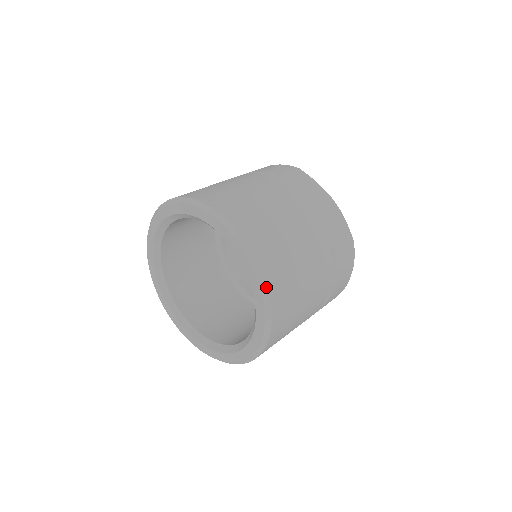
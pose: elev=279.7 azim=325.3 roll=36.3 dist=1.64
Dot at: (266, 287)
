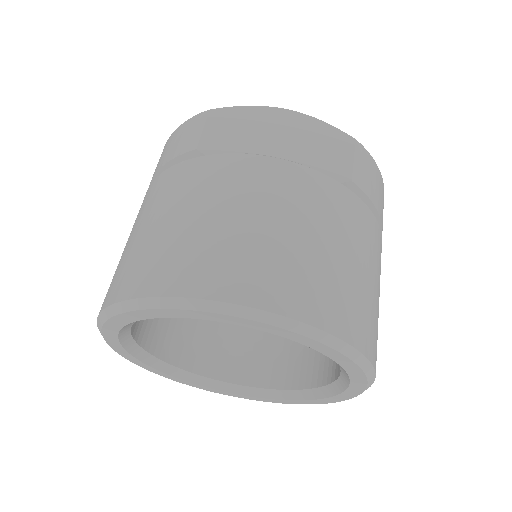
Dot at: (325, 333)
